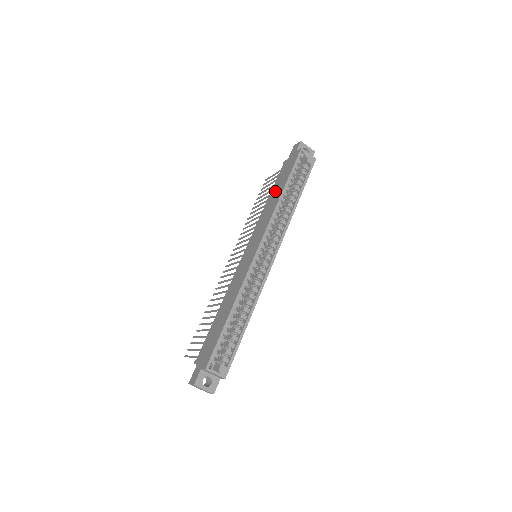
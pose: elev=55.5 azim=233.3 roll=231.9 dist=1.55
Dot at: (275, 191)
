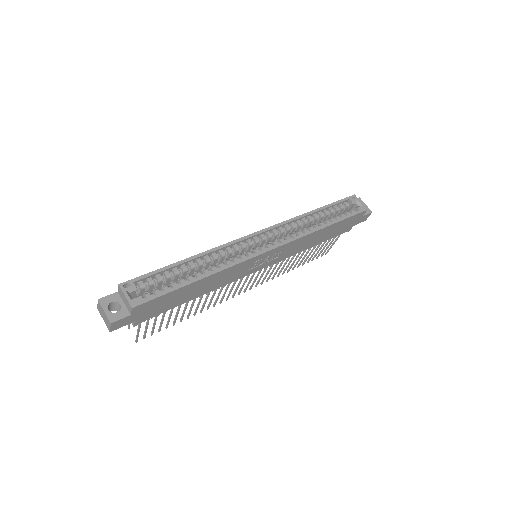
Dot at: occluded
